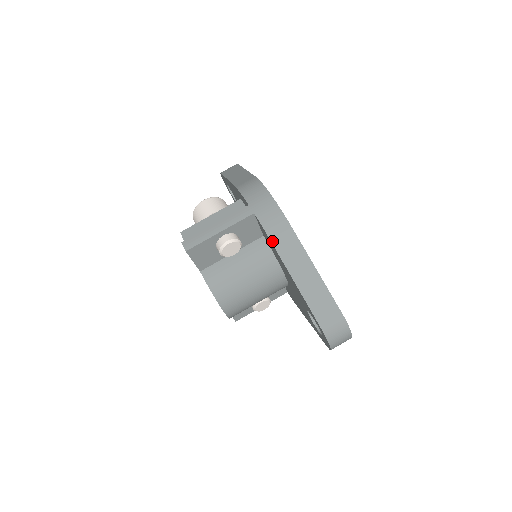
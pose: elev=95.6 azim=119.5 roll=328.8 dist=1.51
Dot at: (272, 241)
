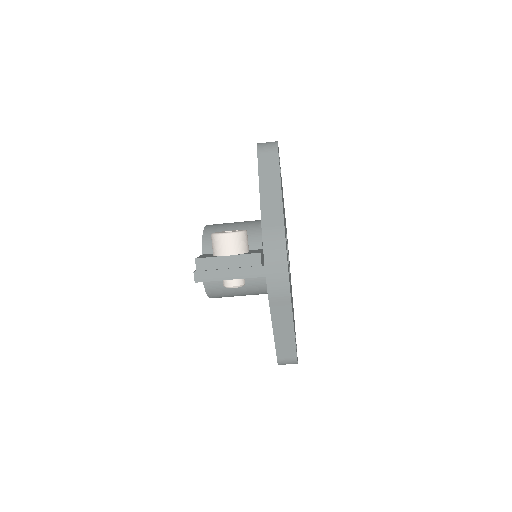
Dot at: (270, 304)
